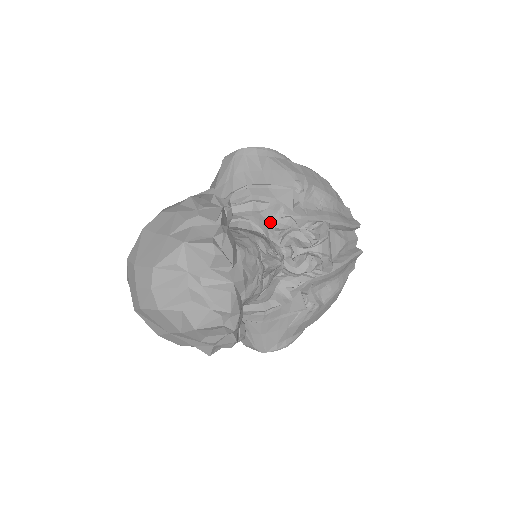
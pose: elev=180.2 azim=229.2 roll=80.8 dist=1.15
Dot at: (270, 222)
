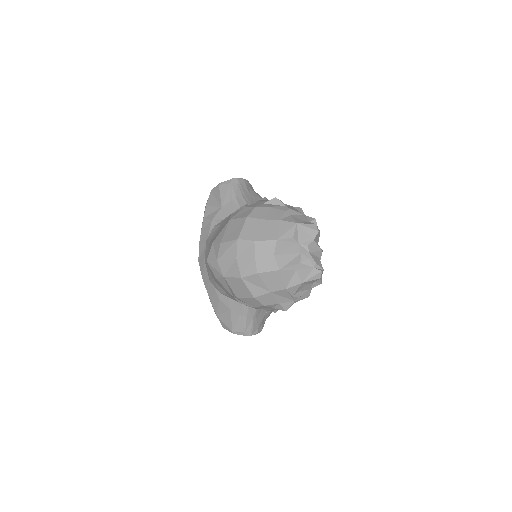
Dot at: occluded
